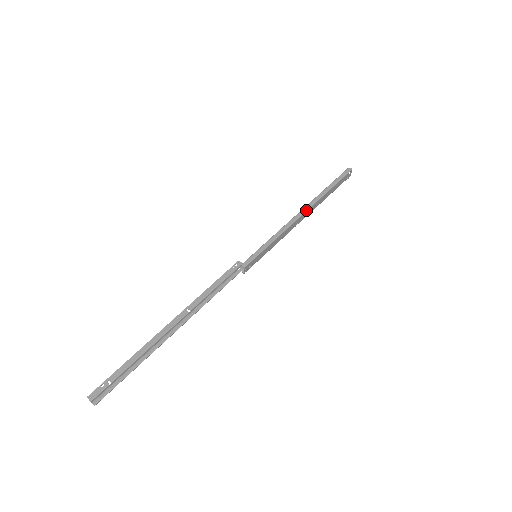
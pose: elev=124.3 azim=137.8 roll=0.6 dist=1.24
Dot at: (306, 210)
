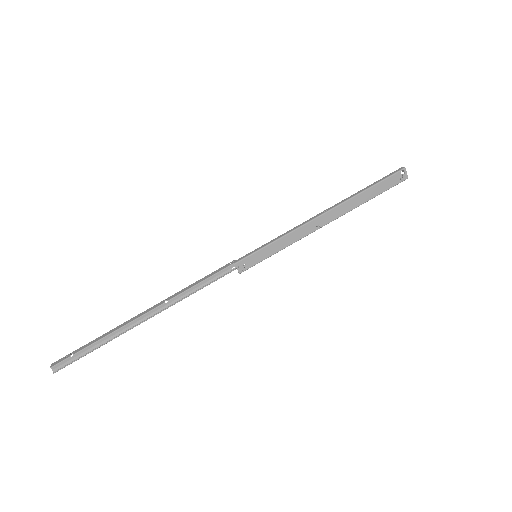
Dot at: (328, 210)
